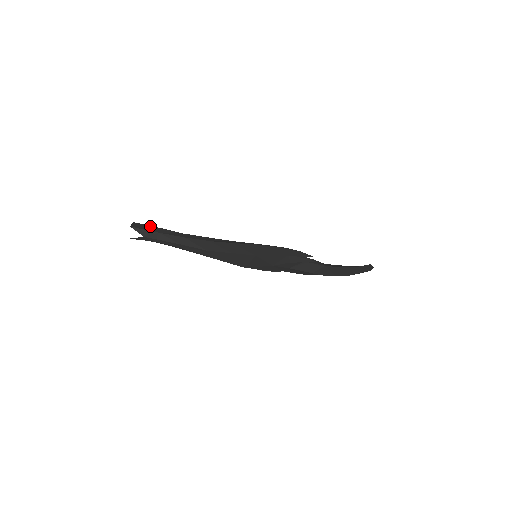
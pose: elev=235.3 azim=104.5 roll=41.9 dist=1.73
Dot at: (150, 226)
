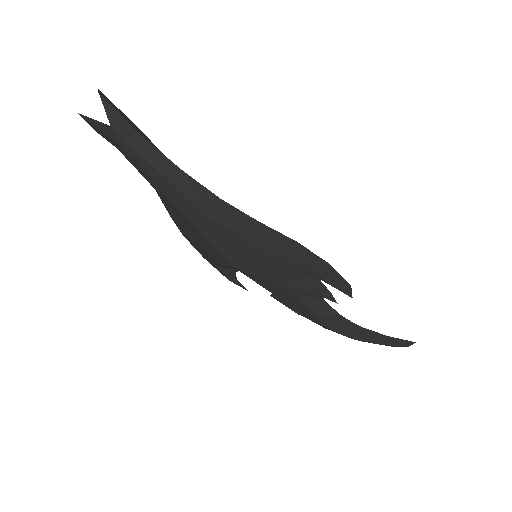
Dot at: occluded
